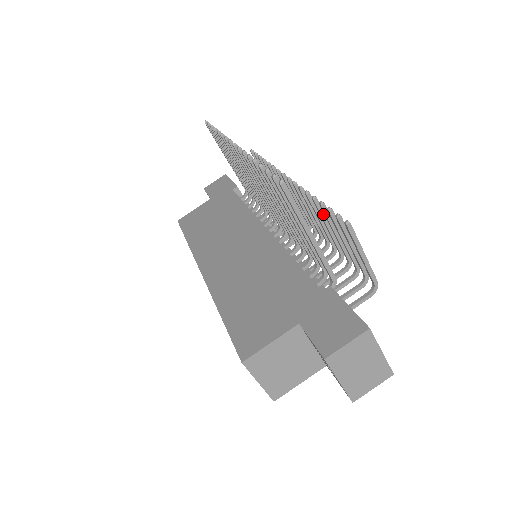
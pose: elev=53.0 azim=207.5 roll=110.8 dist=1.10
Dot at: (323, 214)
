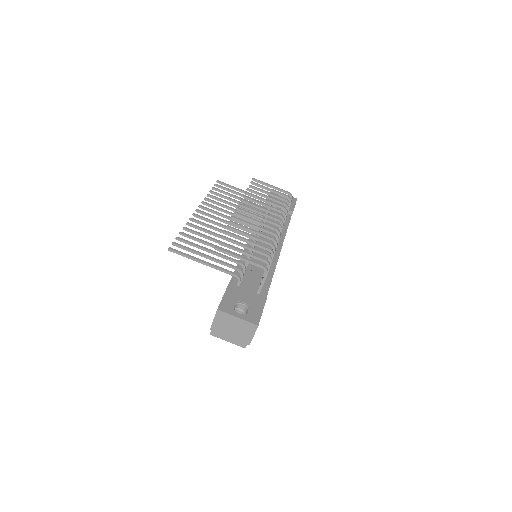
Dot at: (239, 232)
